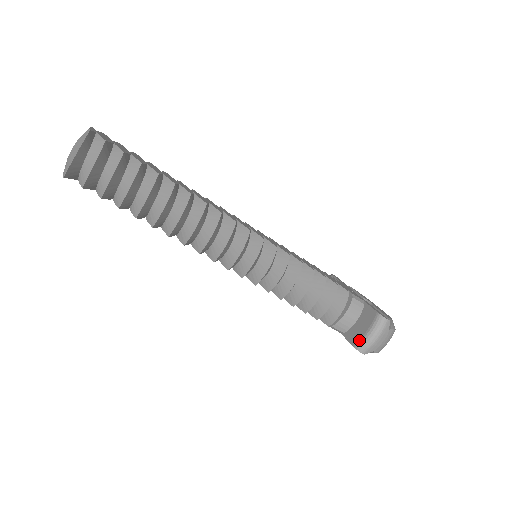
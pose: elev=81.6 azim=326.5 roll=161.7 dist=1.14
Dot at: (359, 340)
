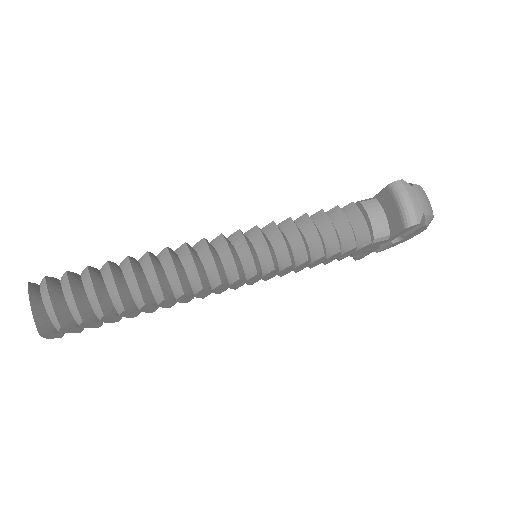
Dot at: (401, 219)
